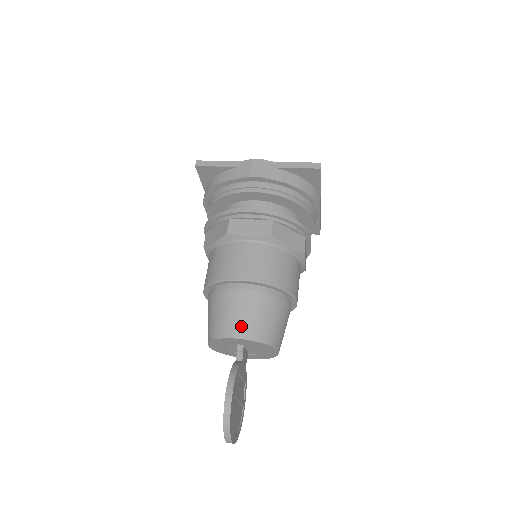
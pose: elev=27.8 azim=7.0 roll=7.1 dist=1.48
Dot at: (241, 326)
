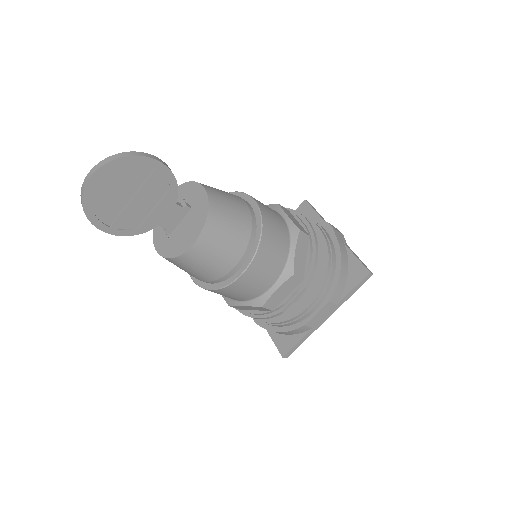
Dot at: (217, 193)
